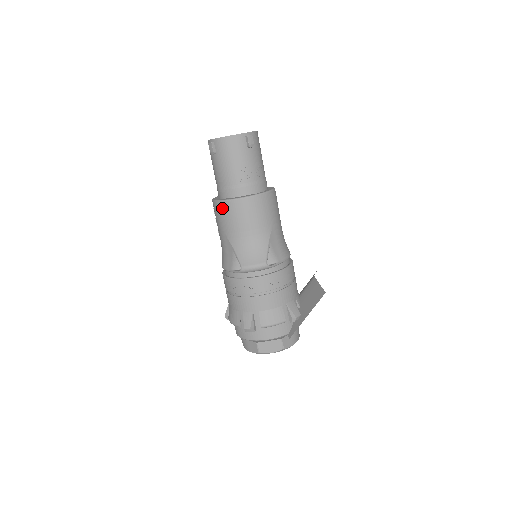
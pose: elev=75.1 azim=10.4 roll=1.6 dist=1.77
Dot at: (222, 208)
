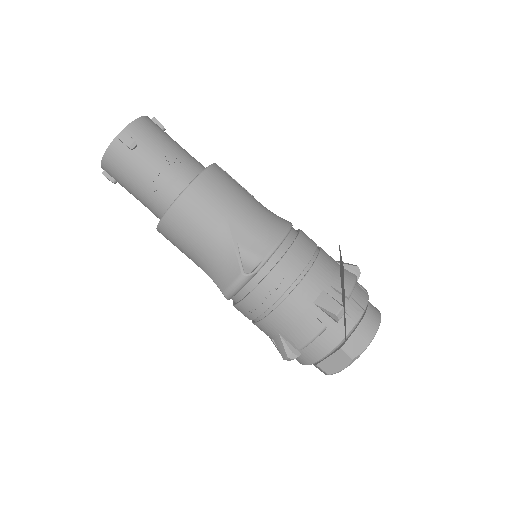
Dot at: (164, 236)
